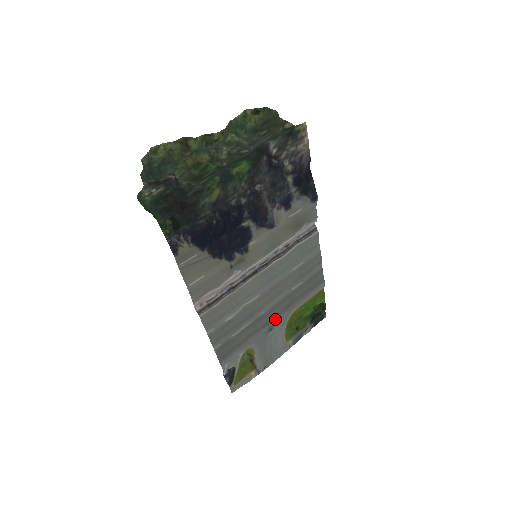
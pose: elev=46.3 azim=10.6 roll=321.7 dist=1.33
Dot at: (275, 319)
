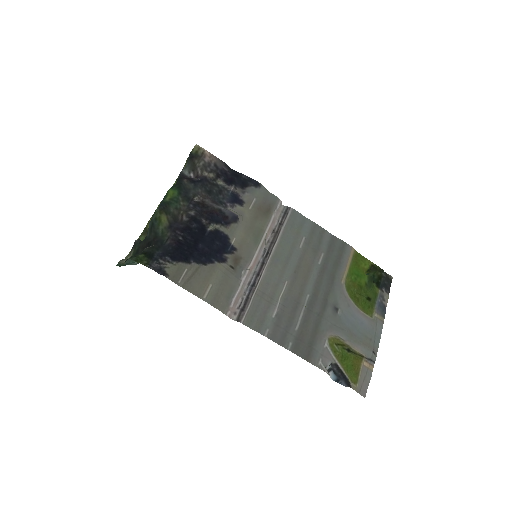
Dot at: (330, 298)
